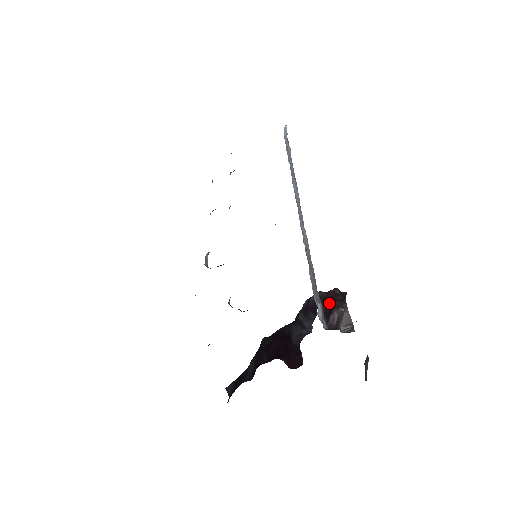
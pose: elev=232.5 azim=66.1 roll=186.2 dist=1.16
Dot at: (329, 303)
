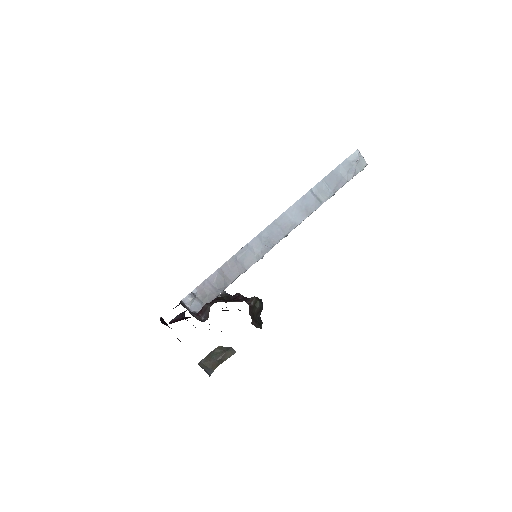
Dot at: (214, 300)
